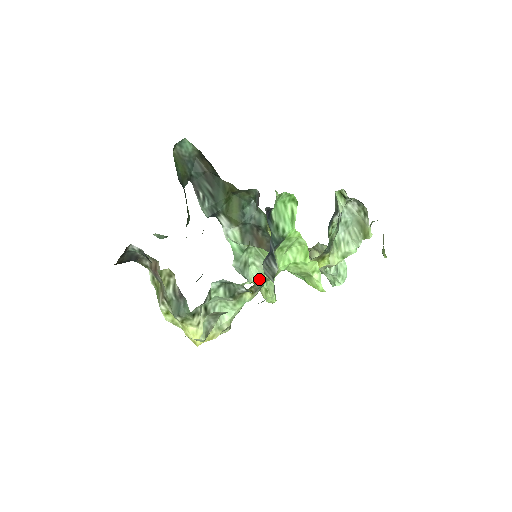
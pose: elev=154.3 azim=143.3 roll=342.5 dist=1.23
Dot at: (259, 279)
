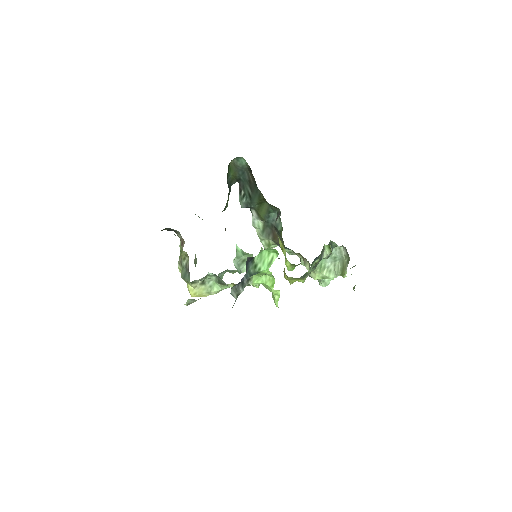
Dot at: occluded
